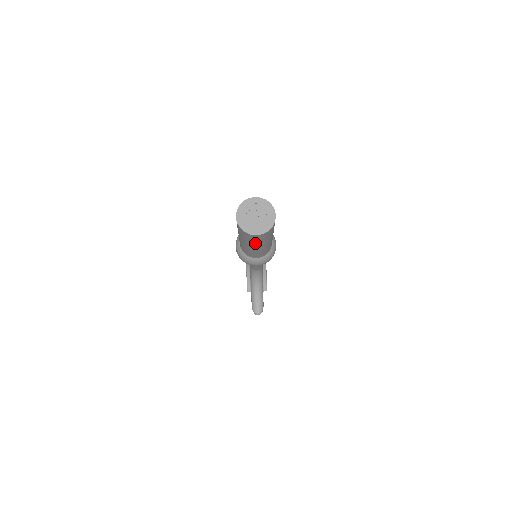
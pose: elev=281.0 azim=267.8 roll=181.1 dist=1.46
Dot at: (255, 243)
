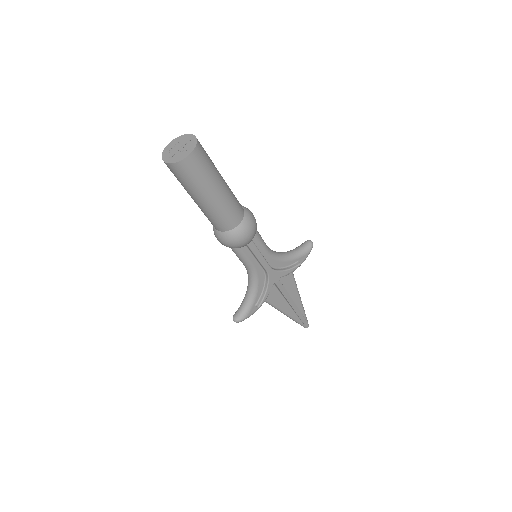
Dot at: (182, 185)
